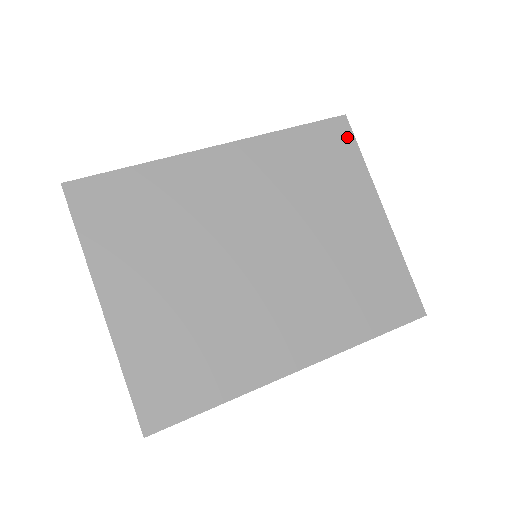
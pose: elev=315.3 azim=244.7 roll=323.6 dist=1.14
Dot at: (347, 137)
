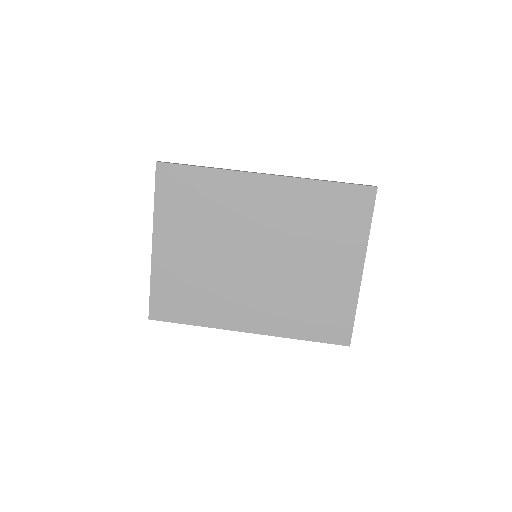
Dot at: (368, 205)
